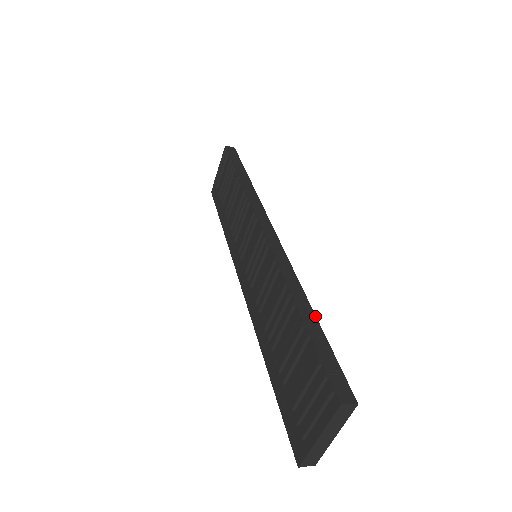
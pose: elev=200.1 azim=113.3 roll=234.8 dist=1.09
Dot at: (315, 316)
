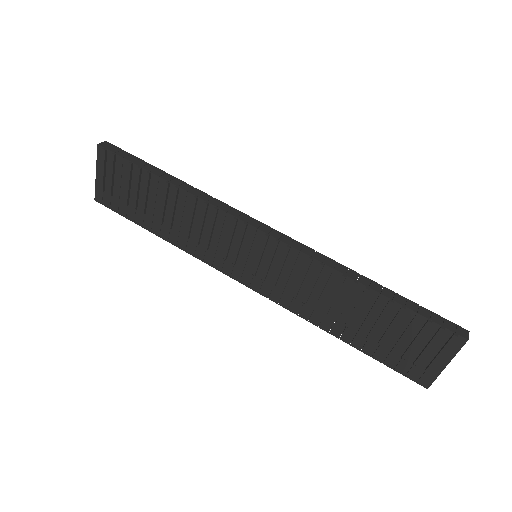
Dot at: (385, 287)
